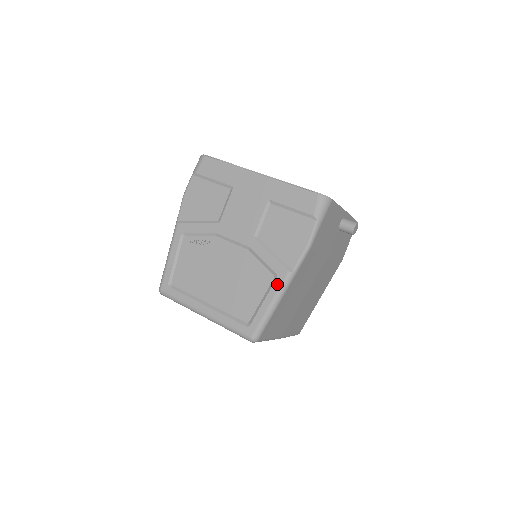
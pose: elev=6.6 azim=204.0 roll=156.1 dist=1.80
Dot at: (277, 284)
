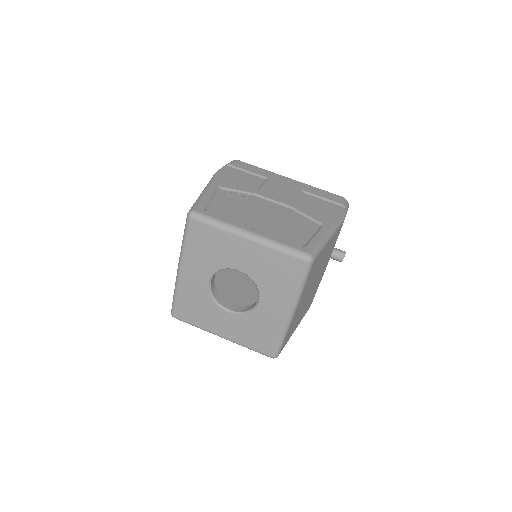
Dot at: (325, 228)
